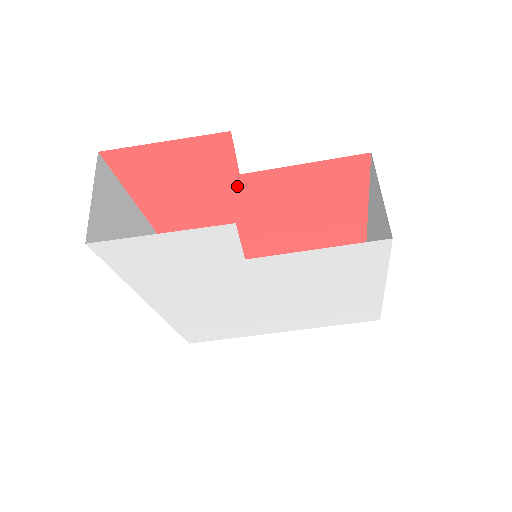
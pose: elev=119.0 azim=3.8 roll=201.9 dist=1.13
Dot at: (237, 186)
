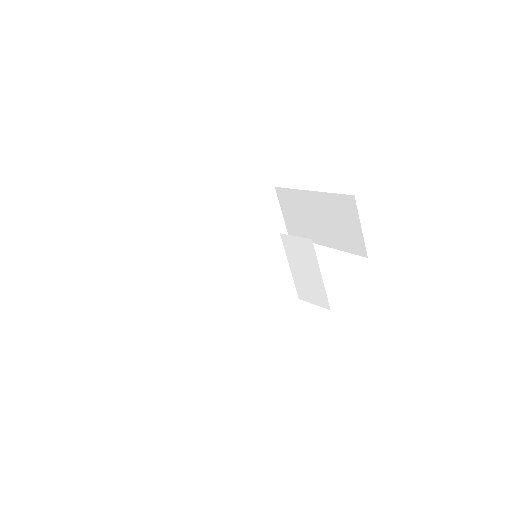
Dot at: occluded
